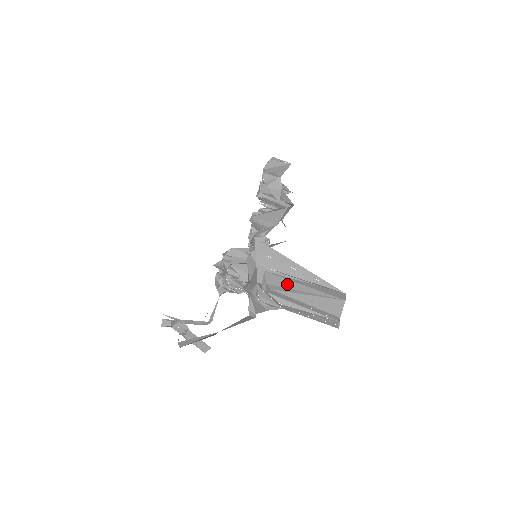
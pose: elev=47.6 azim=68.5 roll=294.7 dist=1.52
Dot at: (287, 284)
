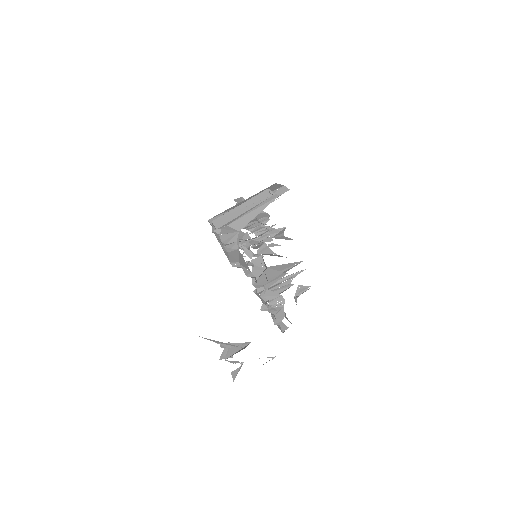
Dot at: occluded
